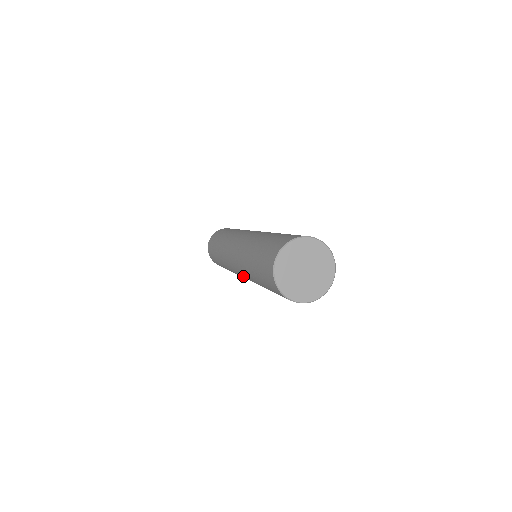
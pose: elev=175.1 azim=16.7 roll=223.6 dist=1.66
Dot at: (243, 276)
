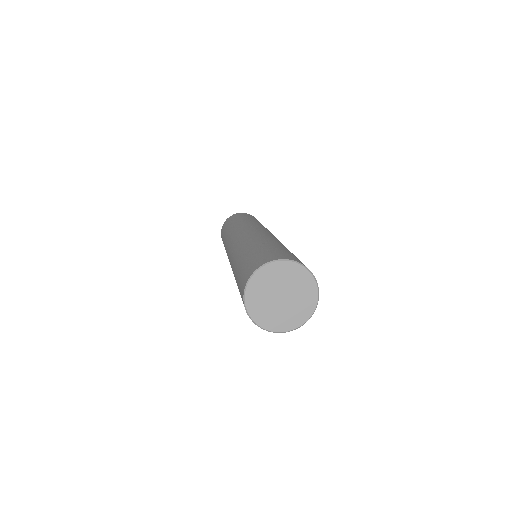
Dot at: occluded
